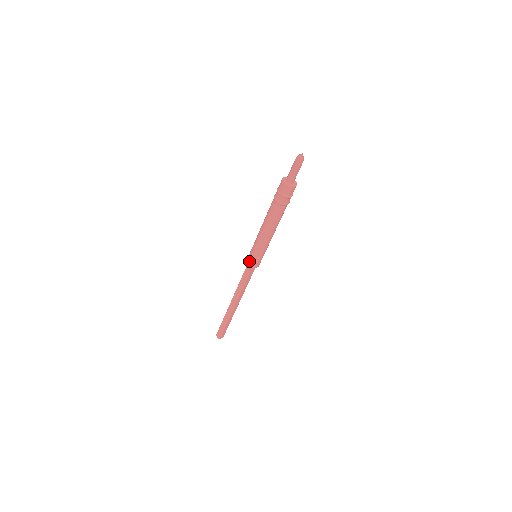
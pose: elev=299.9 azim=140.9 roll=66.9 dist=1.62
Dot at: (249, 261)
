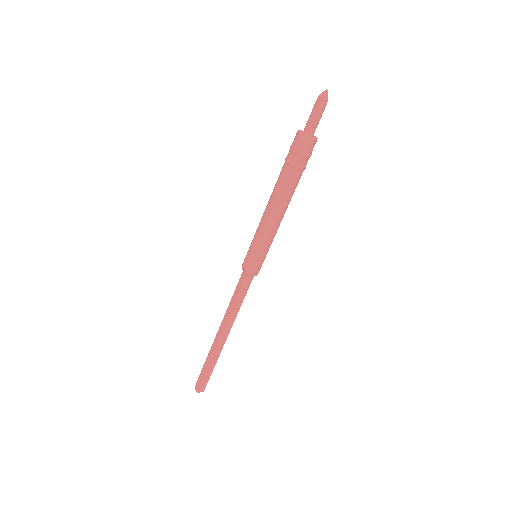
Dot at: (245, 260)
